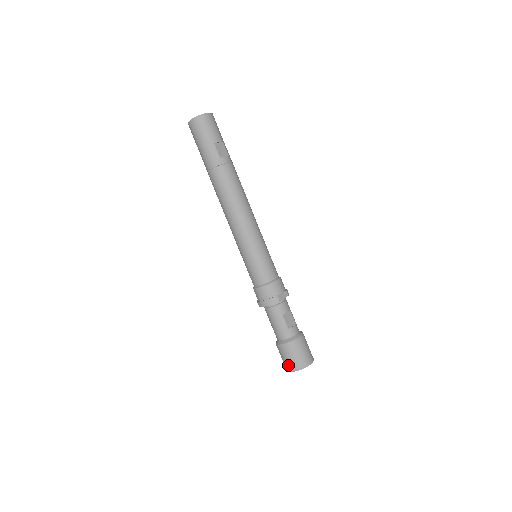
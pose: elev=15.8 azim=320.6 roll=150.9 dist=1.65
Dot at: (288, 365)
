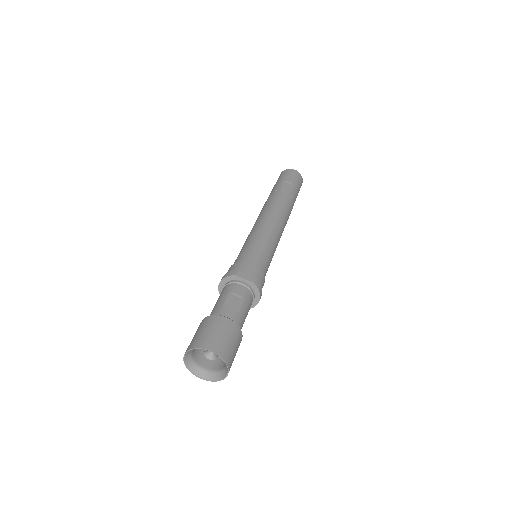
Dot at: occluded
